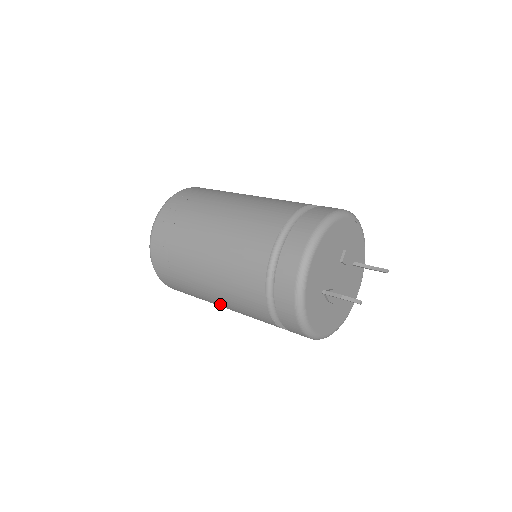
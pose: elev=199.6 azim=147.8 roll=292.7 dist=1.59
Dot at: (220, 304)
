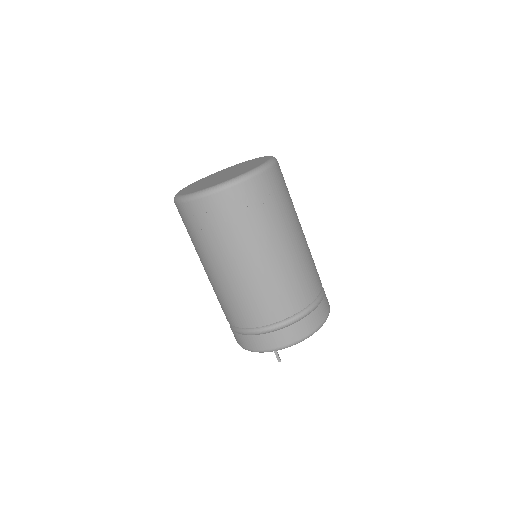
Dot at: (204, 269)
